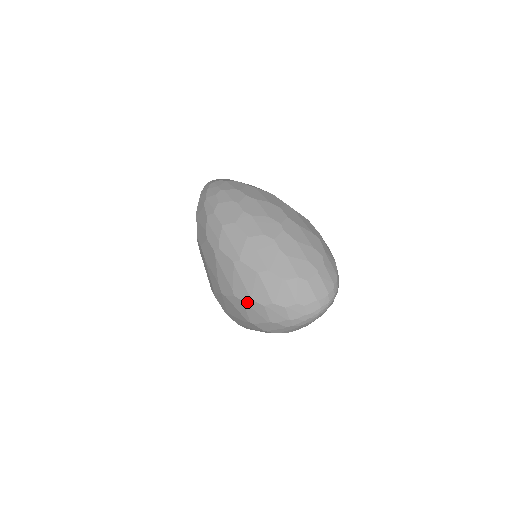
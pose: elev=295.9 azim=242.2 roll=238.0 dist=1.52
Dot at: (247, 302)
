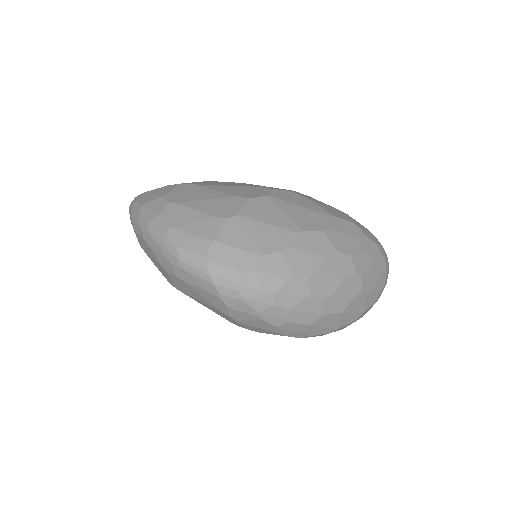
Dot at: occluded
